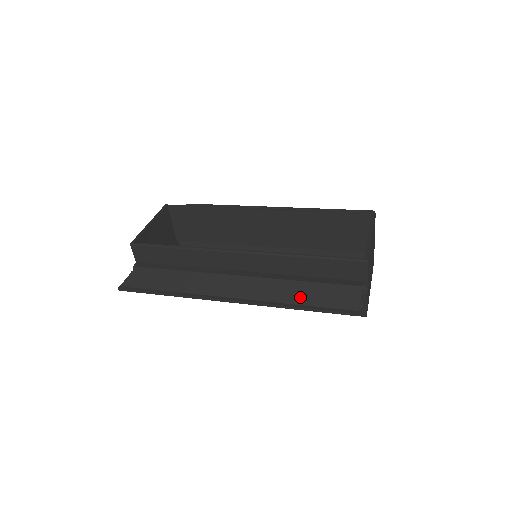
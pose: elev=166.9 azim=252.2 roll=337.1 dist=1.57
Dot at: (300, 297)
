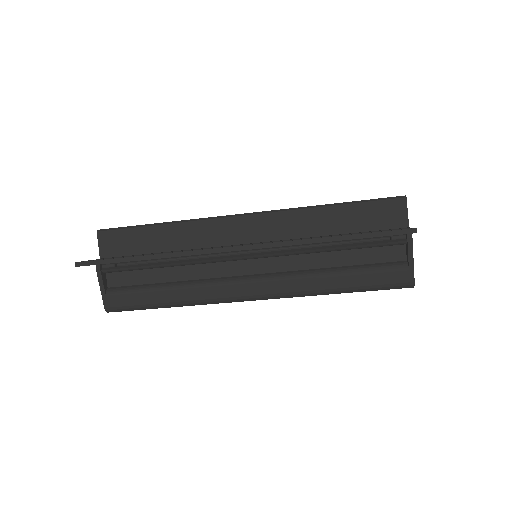
Dot at: occluded
